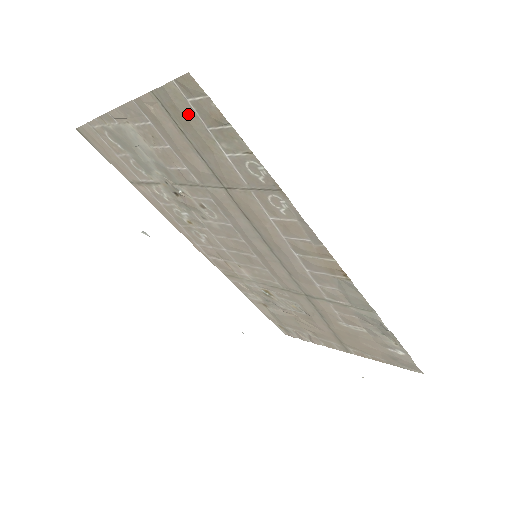
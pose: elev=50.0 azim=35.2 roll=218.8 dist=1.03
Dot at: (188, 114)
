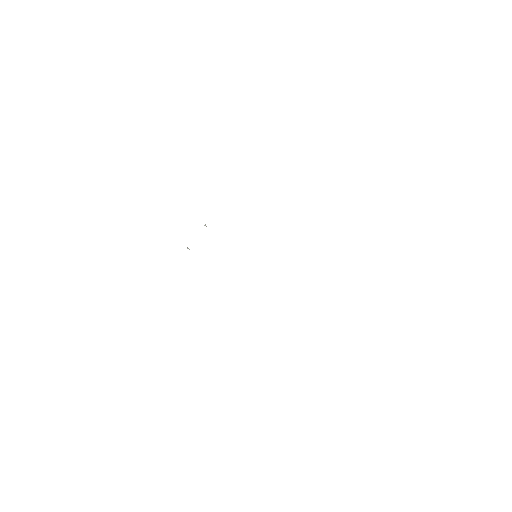
Dot at: occluded
